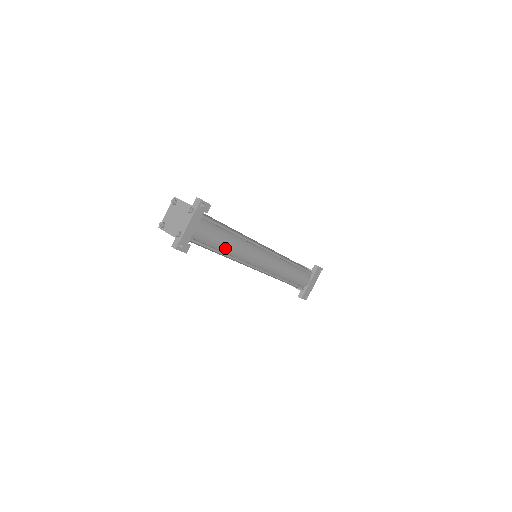
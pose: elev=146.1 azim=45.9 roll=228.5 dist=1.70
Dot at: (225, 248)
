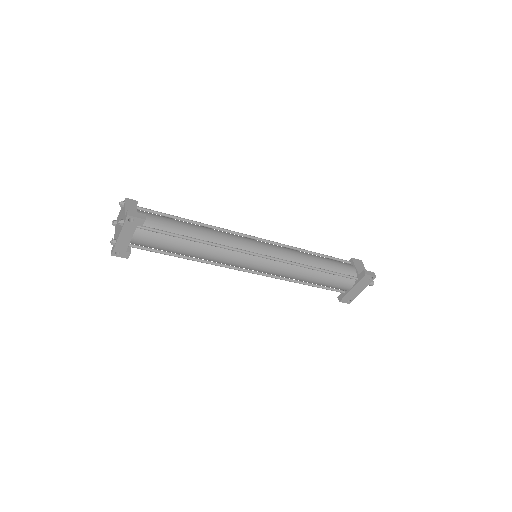
Dot at: (187, 254)
